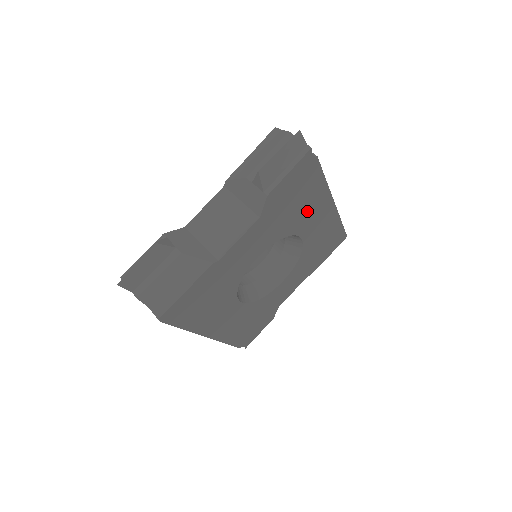
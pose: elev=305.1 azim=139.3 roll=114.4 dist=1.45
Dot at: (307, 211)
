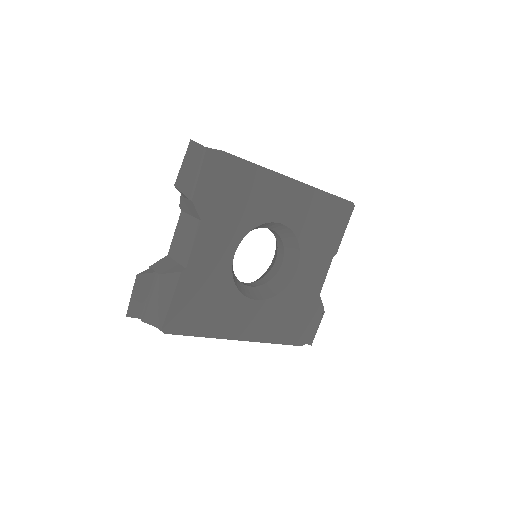
Dot at: (261, 198)
